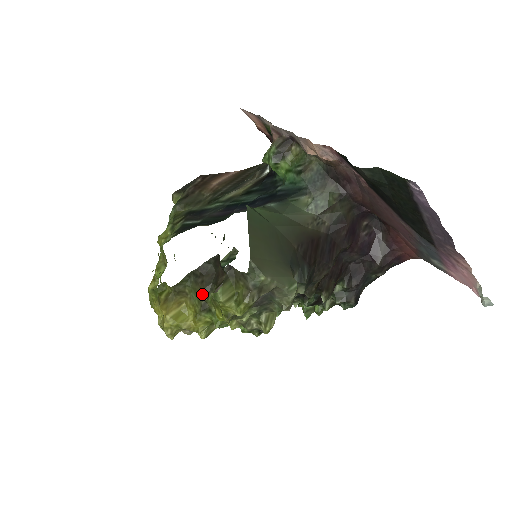
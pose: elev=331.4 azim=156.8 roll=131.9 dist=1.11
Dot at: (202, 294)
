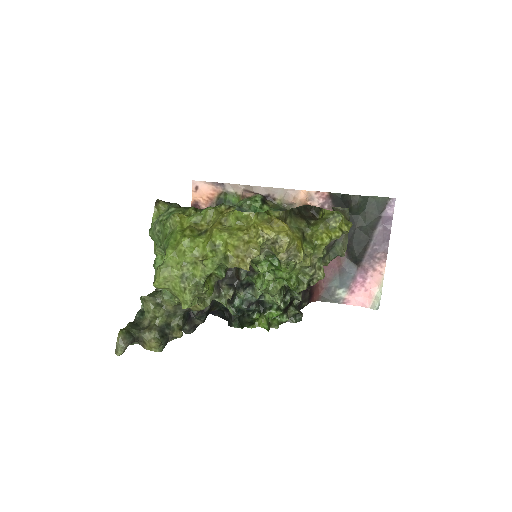
Dot at: (303, 224)
